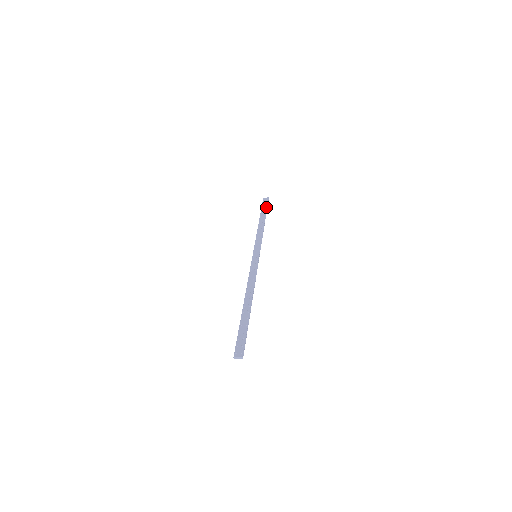
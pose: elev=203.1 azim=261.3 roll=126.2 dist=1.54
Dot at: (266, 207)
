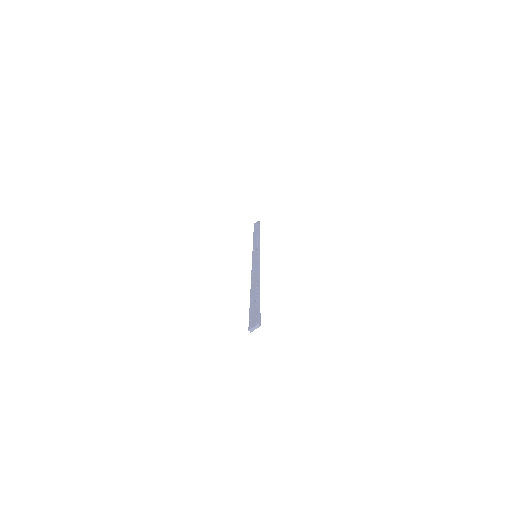
Dot at: (258, 226)
